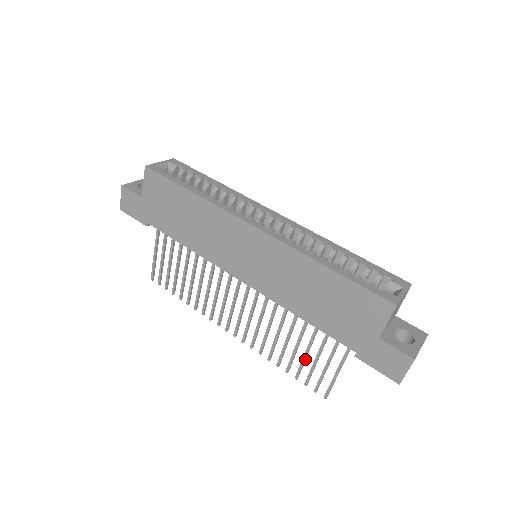
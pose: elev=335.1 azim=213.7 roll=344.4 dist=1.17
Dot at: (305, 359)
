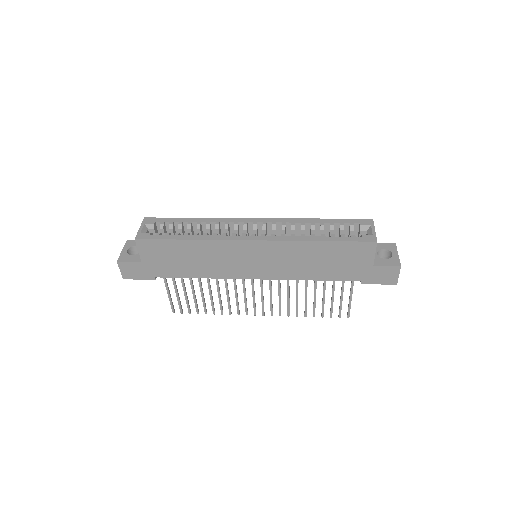
Dot at: (324, 302)
